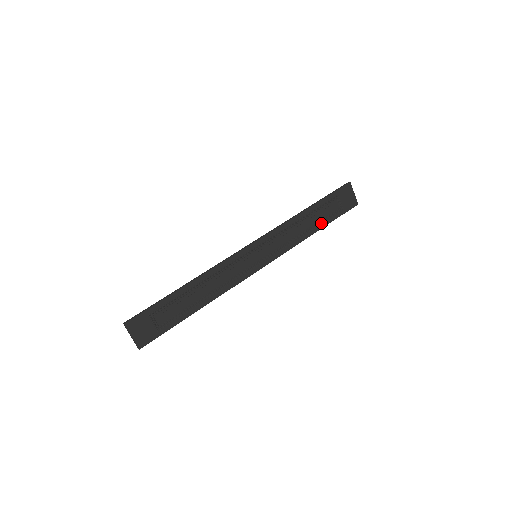
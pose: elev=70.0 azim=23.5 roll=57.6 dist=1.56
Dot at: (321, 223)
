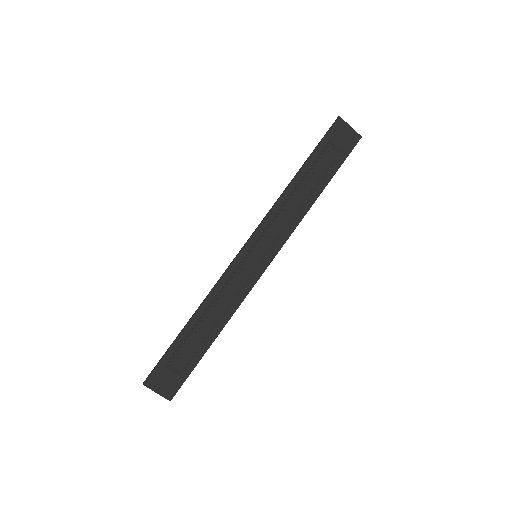
Dot at: (321, 183)
